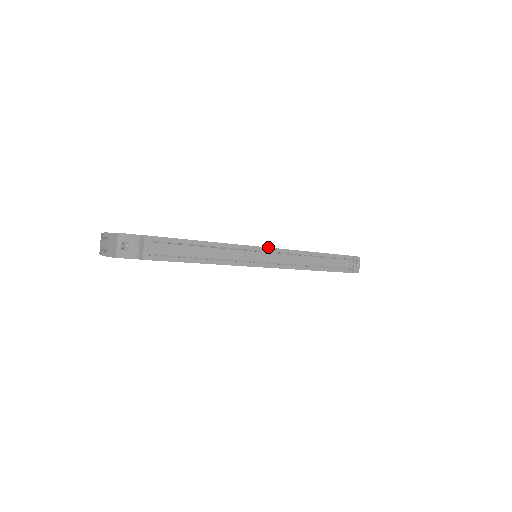
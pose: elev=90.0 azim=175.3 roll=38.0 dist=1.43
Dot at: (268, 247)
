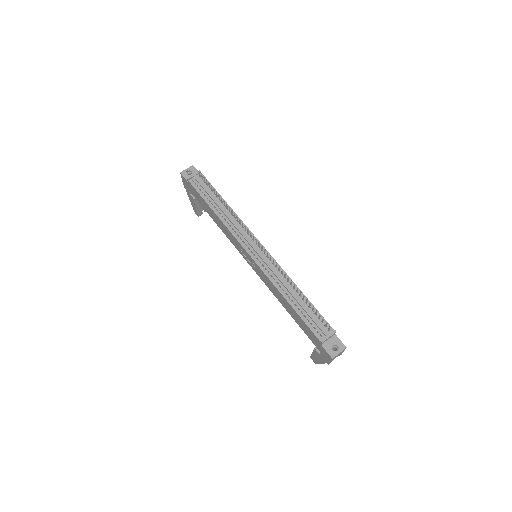
Dot at: occluded
